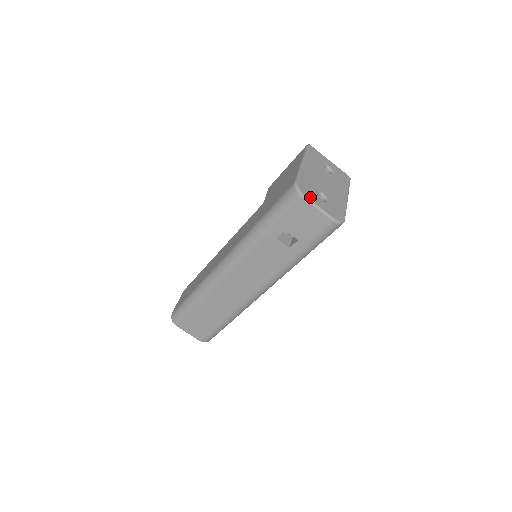
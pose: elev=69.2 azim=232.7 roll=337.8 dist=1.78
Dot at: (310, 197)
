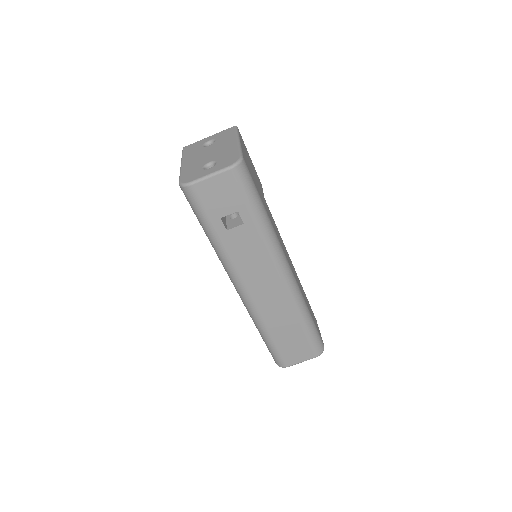
Dot at: (197, 178)
